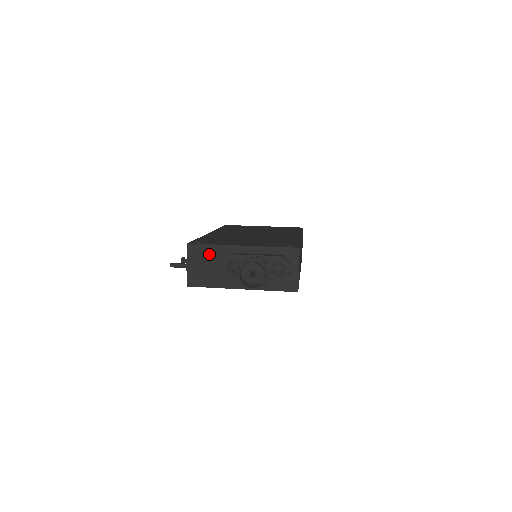
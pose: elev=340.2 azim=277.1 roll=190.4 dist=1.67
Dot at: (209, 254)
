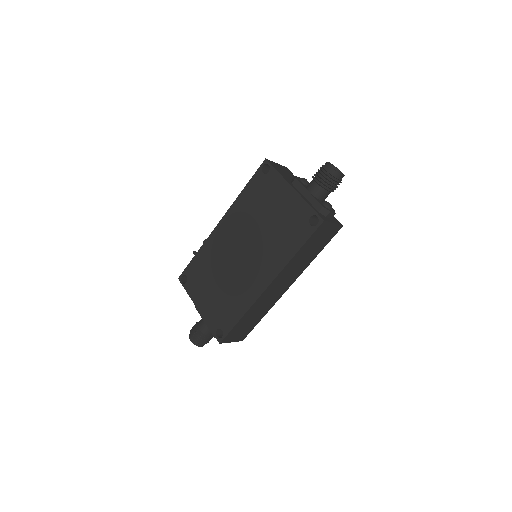
Dot at: occluded
